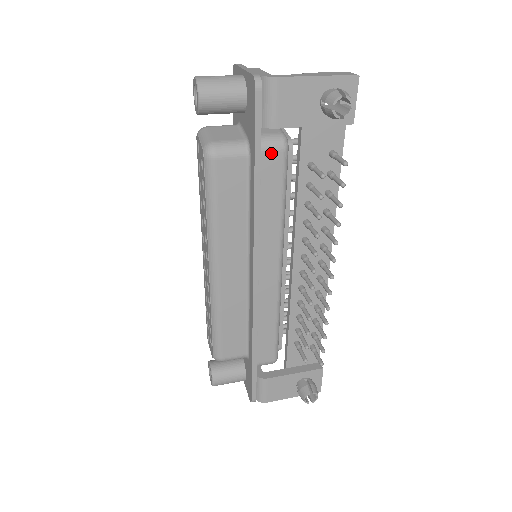
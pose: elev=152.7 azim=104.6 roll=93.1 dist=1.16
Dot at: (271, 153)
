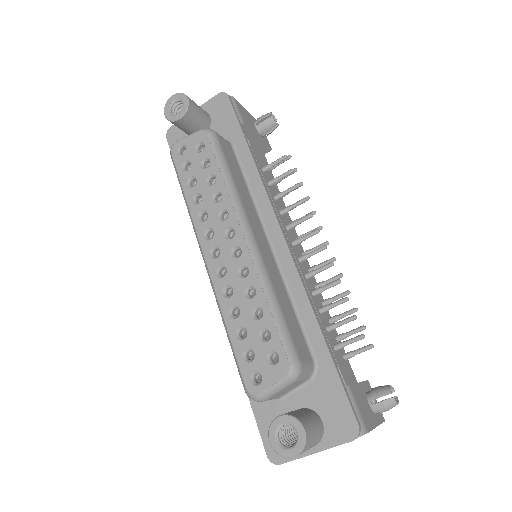
Dot at: occluded
